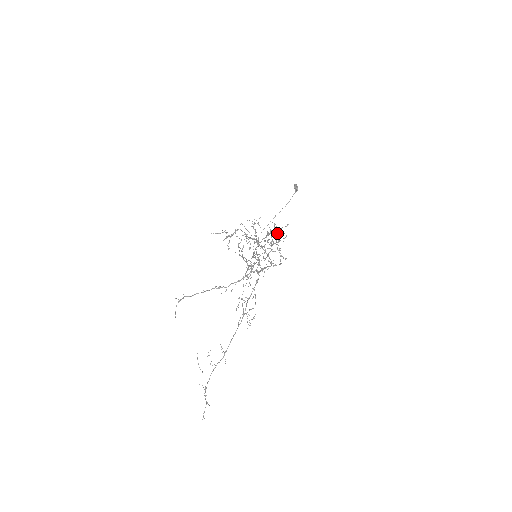
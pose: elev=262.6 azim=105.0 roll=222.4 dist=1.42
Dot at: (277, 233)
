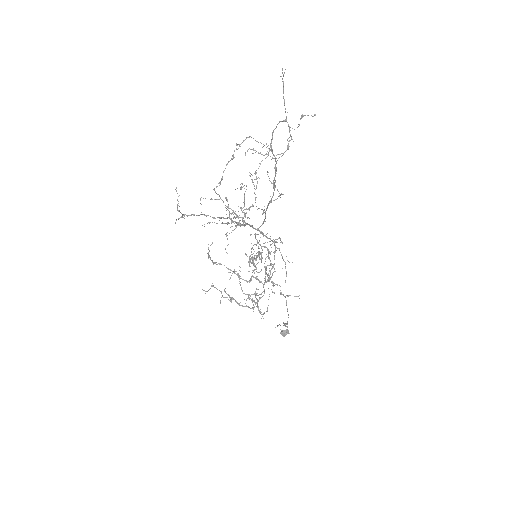
Dot at: occluded
